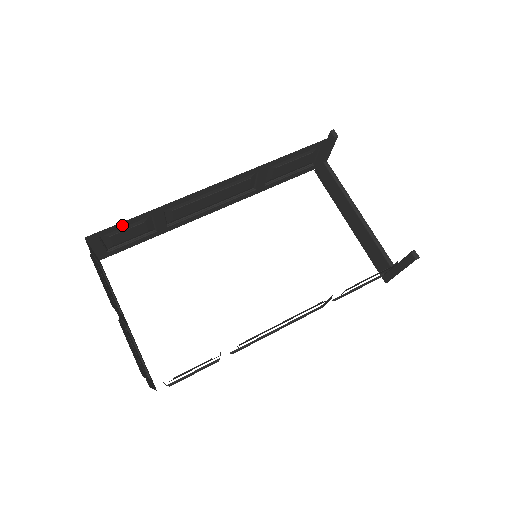
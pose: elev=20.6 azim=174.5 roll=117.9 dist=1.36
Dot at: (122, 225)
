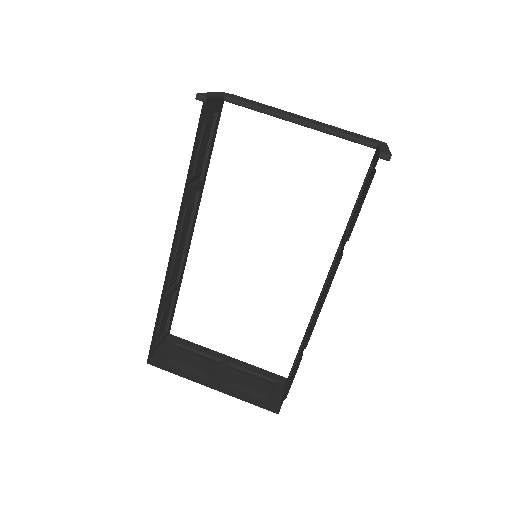
Dot at: (154, 333)
